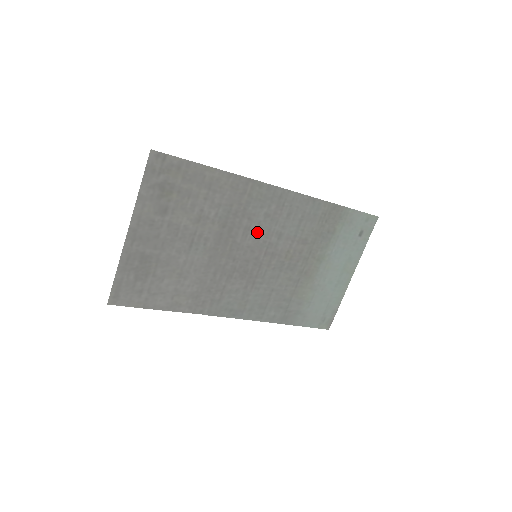
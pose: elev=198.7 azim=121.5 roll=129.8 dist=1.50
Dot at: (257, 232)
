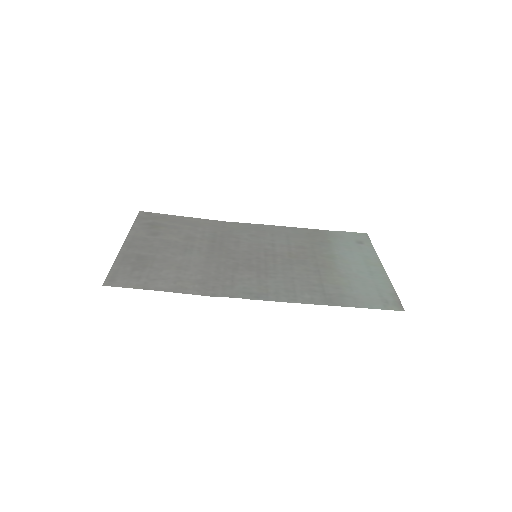
Dot at: (248, 244)
